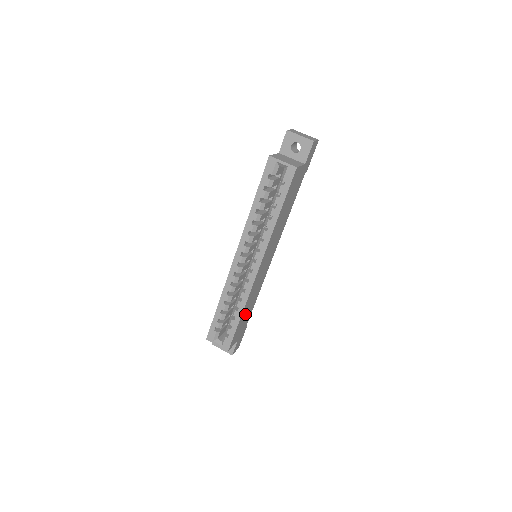
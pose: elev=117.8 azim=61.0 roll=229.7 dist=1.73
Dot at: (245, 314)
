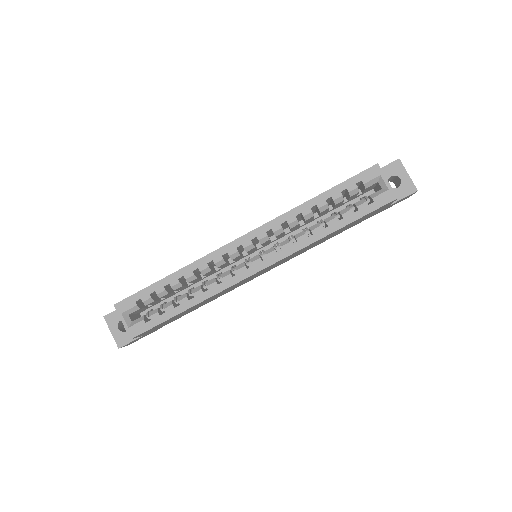
Dot at: occluded
